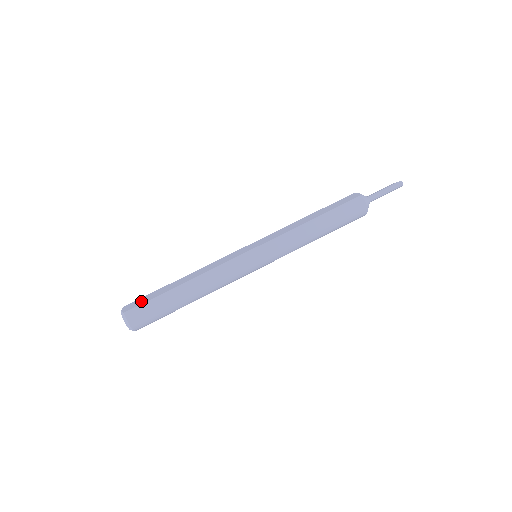
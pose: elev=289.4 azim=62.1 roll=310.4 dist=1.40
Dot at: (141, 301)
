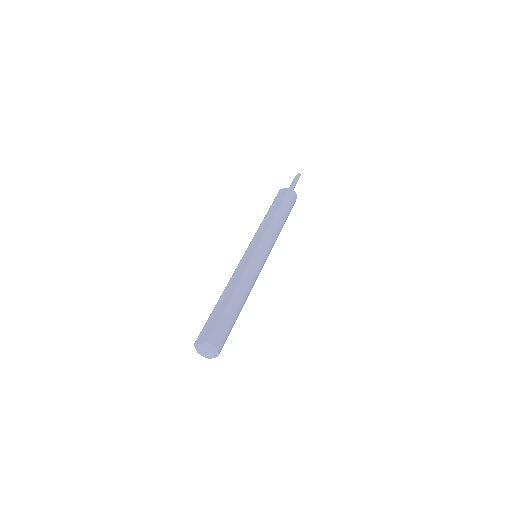
Dot at: (209, 327)
